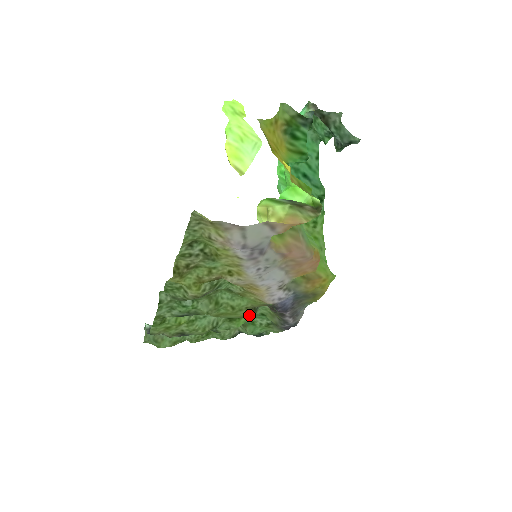
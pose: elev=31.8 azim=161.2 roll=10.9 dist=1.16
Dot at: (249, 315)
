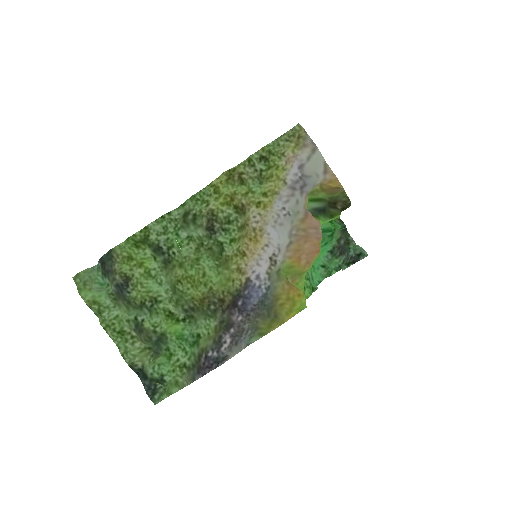
Dot at: (201, 304)
